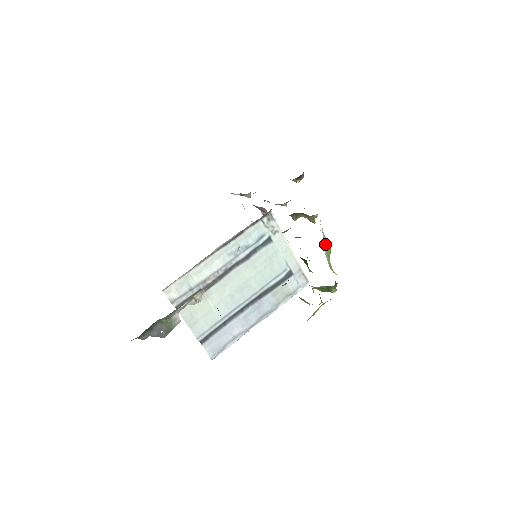
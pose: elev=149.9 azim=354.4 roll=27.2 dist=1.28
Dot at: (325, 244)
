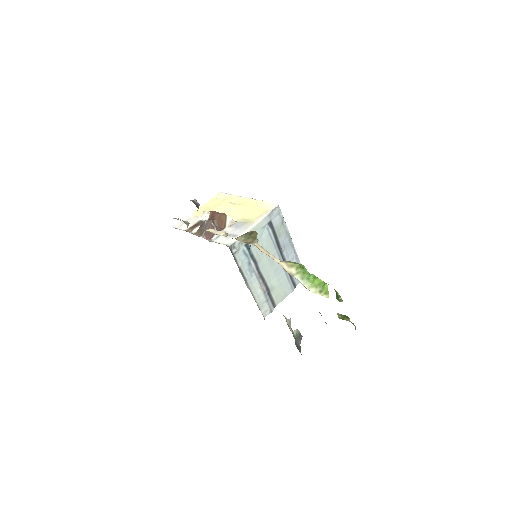
Dot at: (300, 278)
